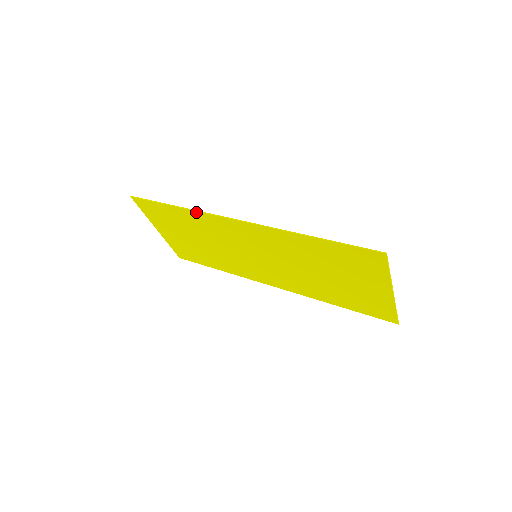
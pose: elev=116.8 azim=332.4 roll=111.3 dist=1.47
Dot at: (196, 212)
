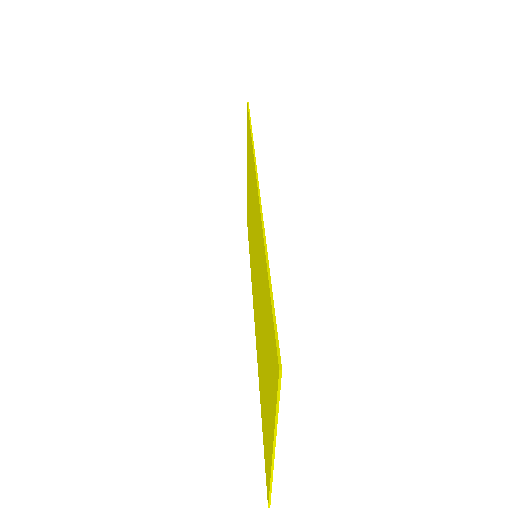
Dot at: (253, 150)
